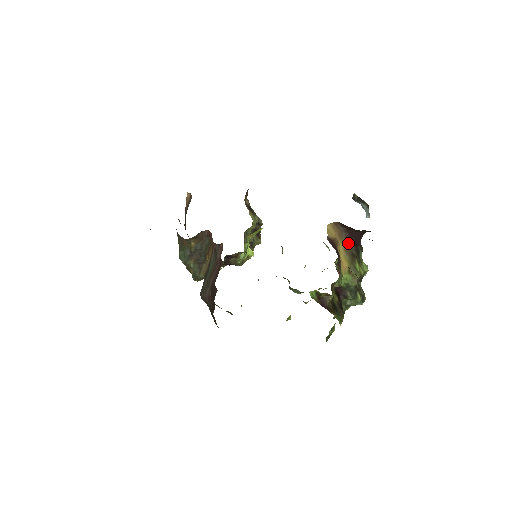
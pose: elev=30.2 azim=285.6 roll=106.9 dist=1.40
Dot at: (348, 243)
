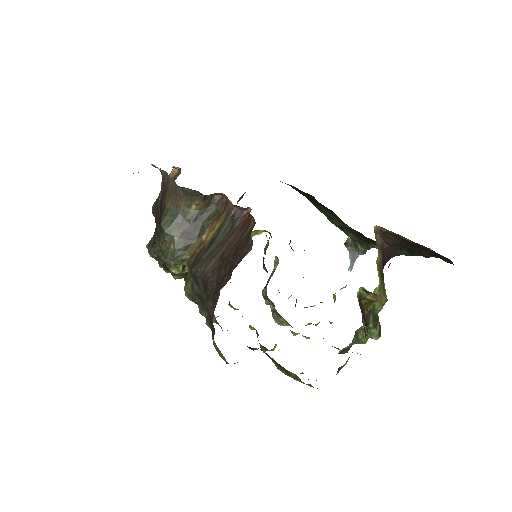
Dot at: (380, 260)
